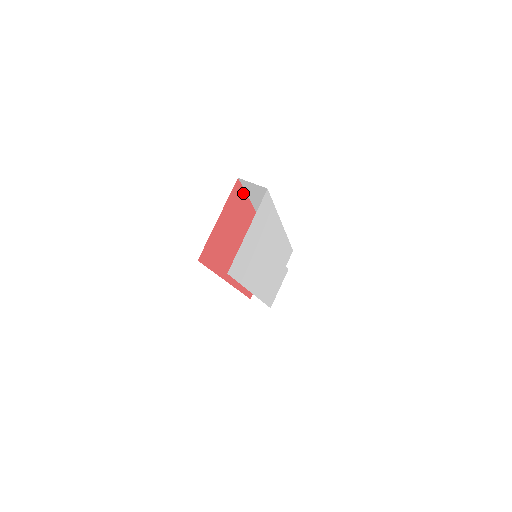
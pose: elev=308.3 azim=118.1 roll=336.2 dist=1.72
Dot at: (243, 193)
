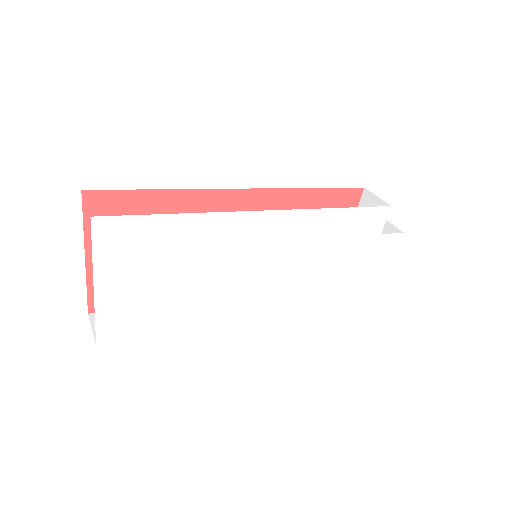
Dot at: (135, 194)
